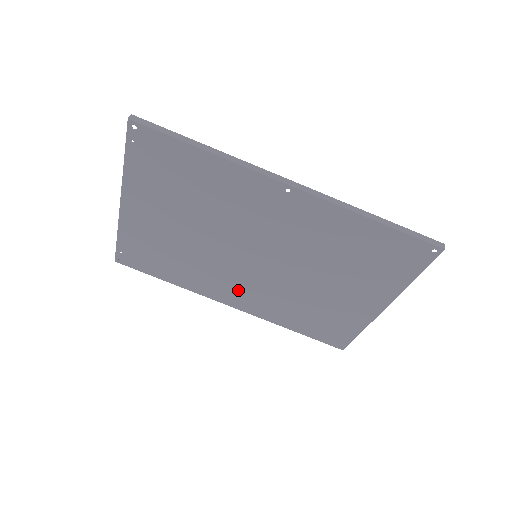
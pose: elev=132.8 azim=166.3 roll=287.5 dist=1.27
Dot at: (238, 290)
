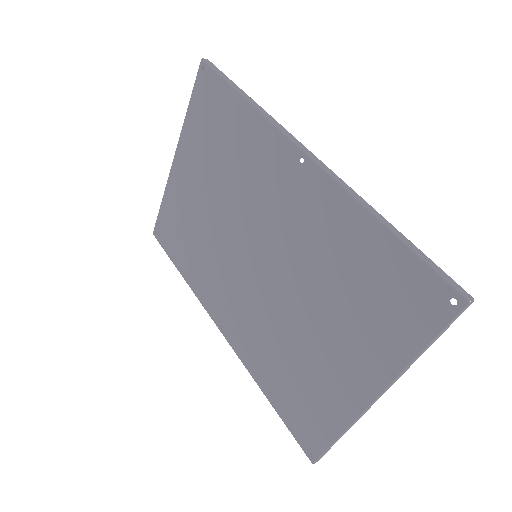
Dot at: (231, 305)
